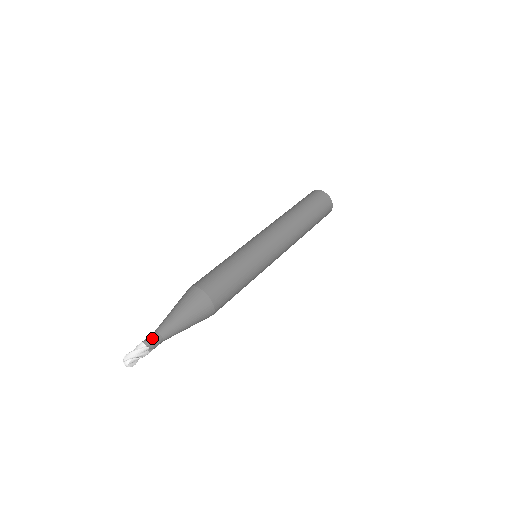
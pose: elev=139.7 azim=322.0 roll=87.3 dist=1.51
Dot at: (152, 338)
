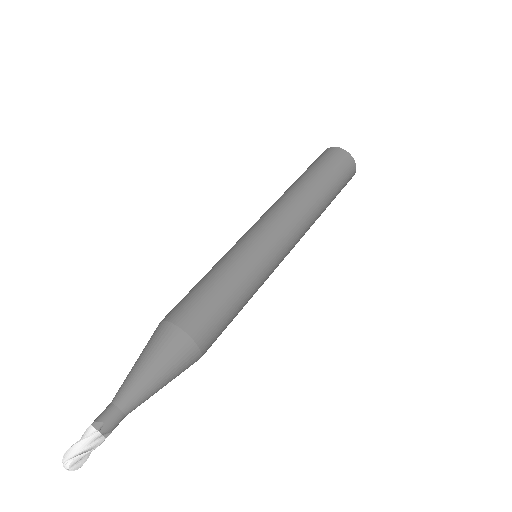
Dot at: (104, 416)
